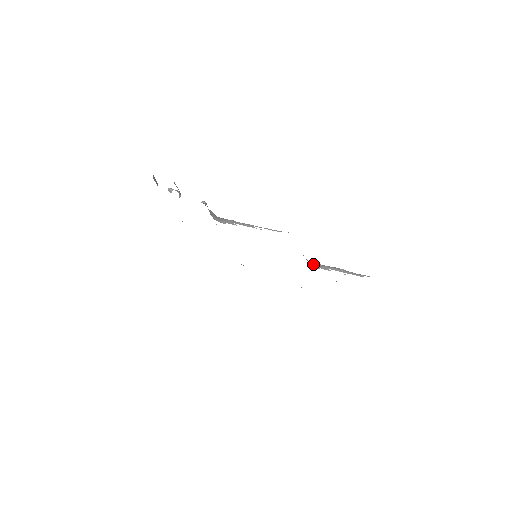
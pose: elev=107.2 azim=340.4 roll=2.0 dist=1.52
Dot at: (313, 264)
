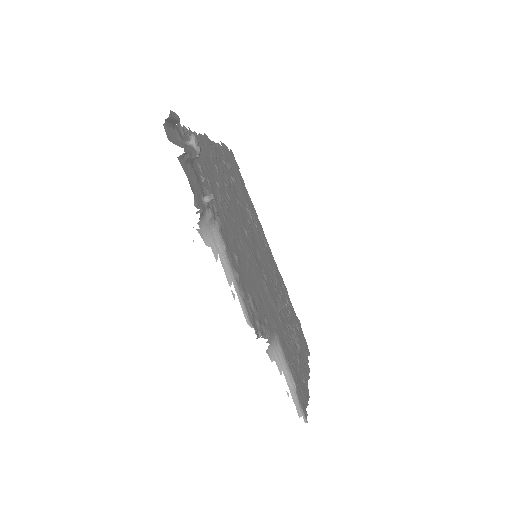
Dot at: (274, 349)
